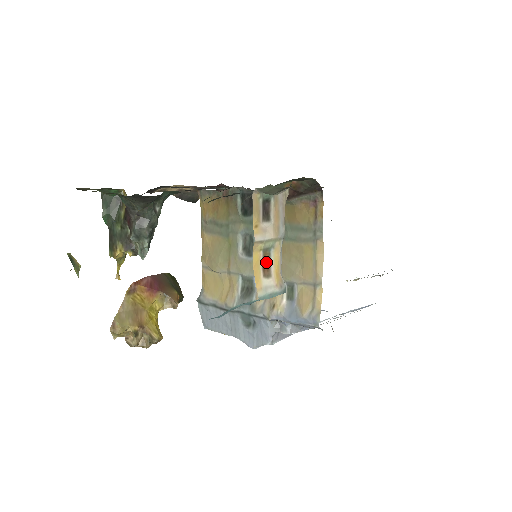
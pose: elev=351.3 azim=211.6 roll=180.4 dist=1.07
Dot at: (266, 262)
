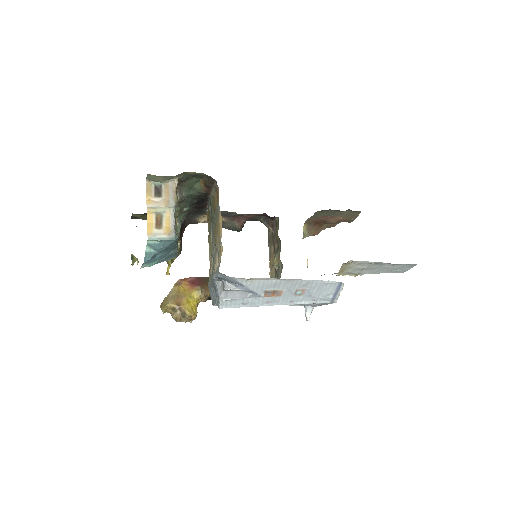
Dot at: (159, 220)
